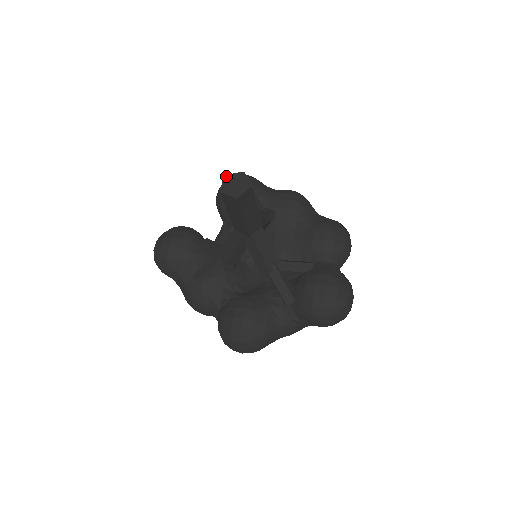
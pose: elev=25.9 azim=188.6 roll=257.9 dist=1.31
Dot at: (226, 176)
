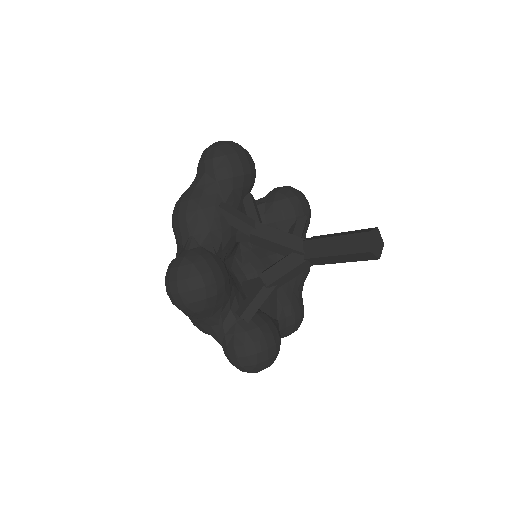
Dot at: (378, 229)
